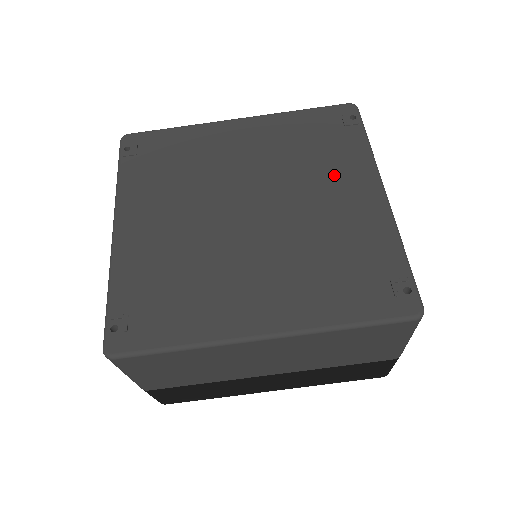
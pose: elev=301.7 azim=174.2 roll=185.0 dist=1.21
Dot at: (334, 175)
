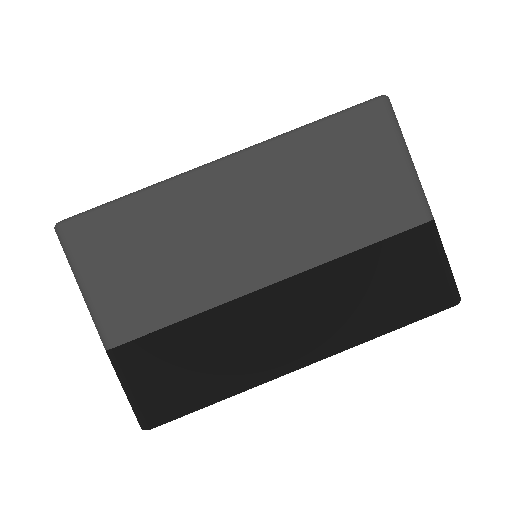
Dot at: occluded
